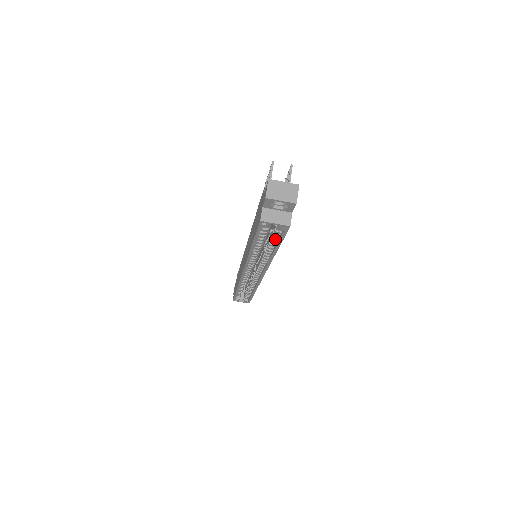
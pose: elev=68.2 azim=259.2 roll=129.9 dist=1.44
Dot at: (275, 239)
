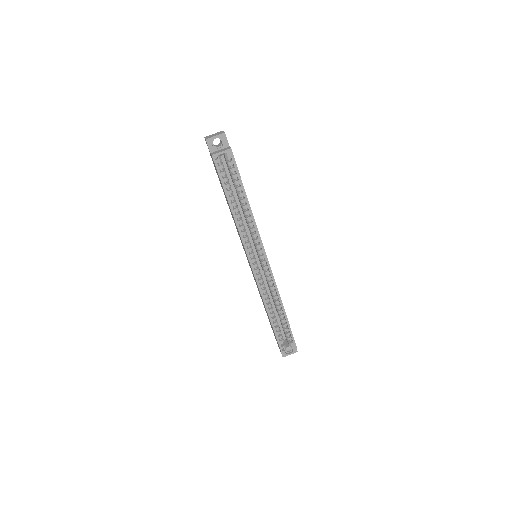
Dot at: (237, 182)
